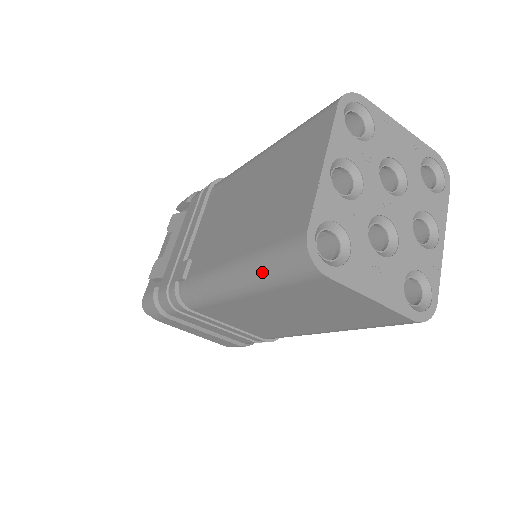
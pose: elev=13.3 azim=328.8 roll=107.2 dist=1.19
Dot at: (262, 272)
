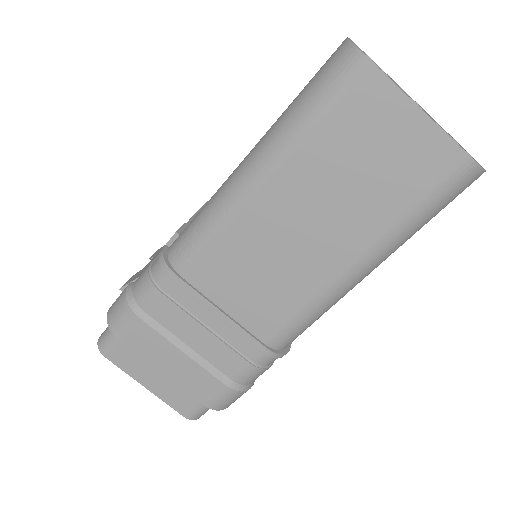
Dot at: (293, 115)
